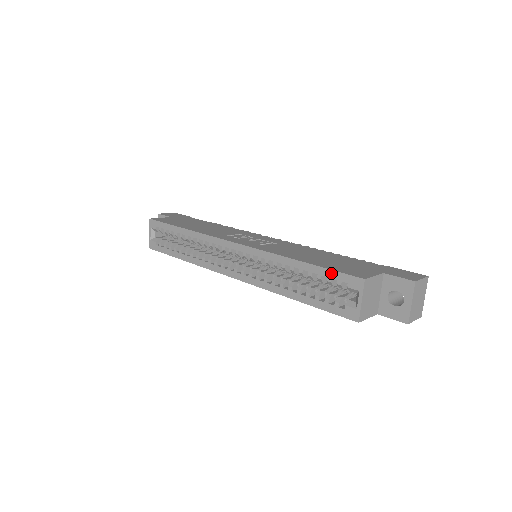
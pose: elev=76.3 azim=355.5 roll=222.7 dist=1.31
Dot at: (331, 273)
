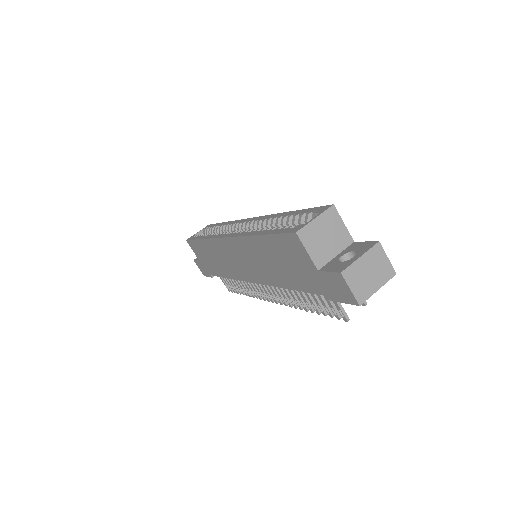
Dot at: (309, 210)
